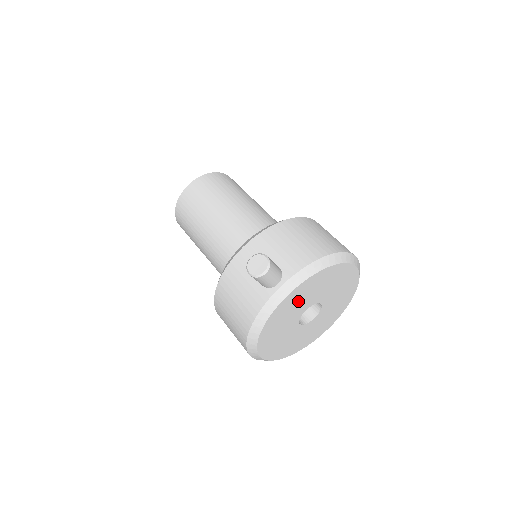
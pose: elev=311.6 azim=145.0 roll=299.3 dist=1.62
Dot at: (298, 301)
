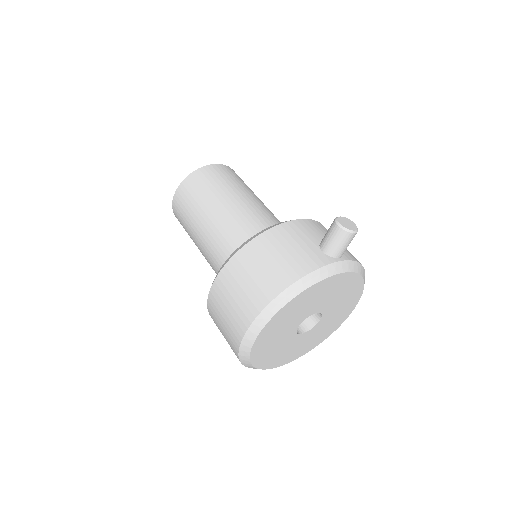
Dot at: (331, 292)
